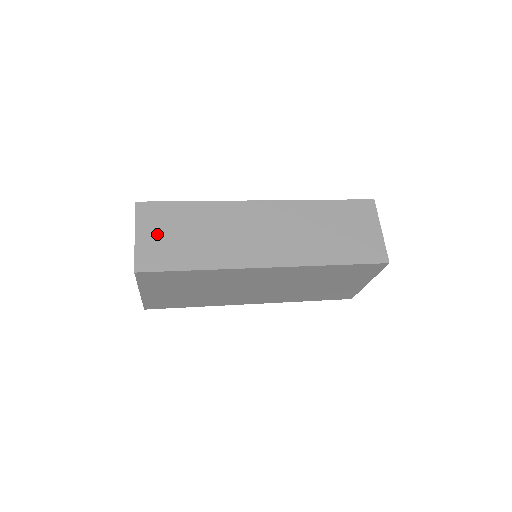
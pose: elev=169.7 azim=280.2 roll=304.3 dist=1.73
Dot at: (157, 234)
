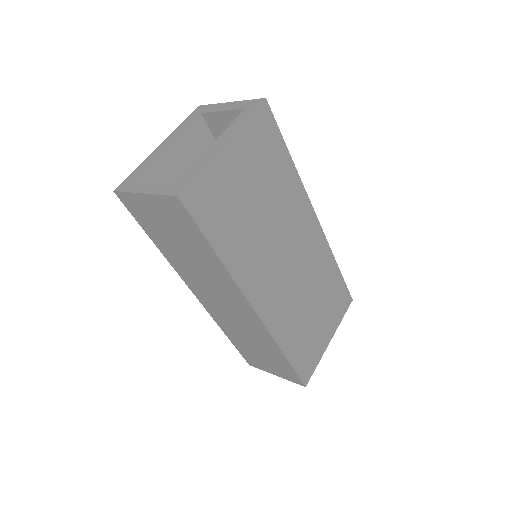
Dot at: occluded
